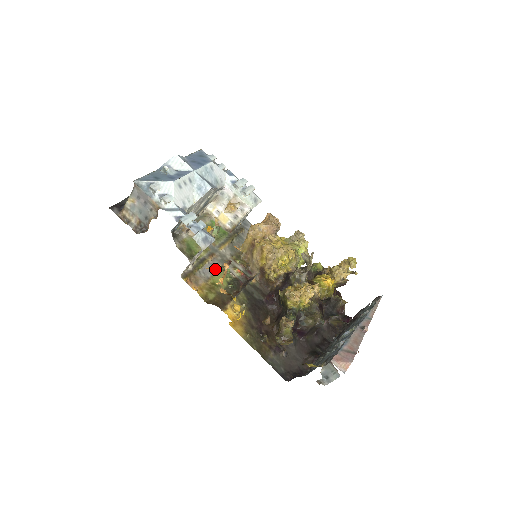
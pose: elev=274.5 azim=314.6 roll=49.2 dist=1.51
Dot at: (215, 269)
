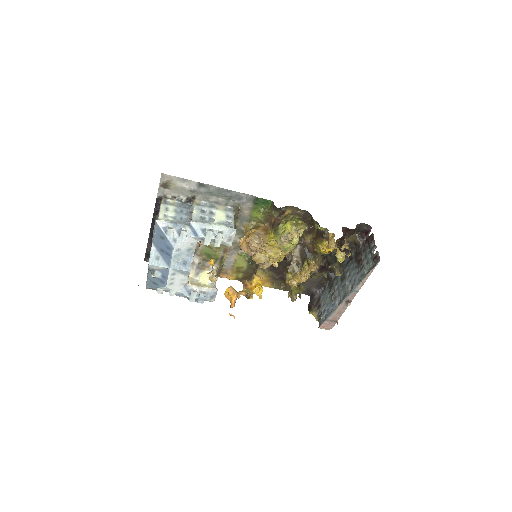
Dot at: (229, 300)
